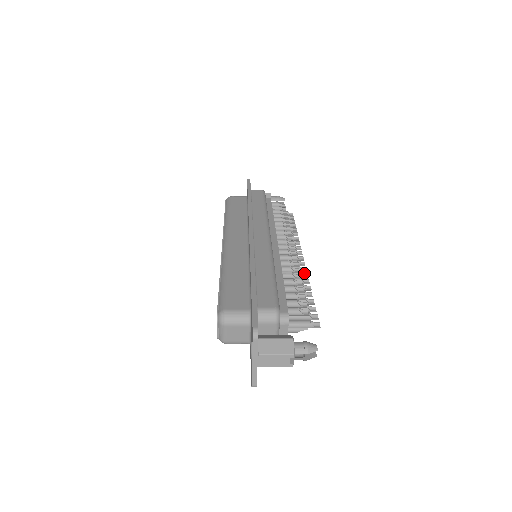
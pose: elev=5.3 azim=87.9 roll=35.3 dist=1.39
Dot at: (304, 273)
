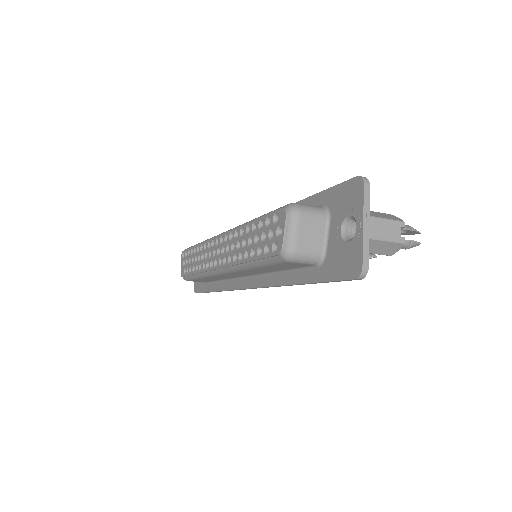
Dot at: occluded
